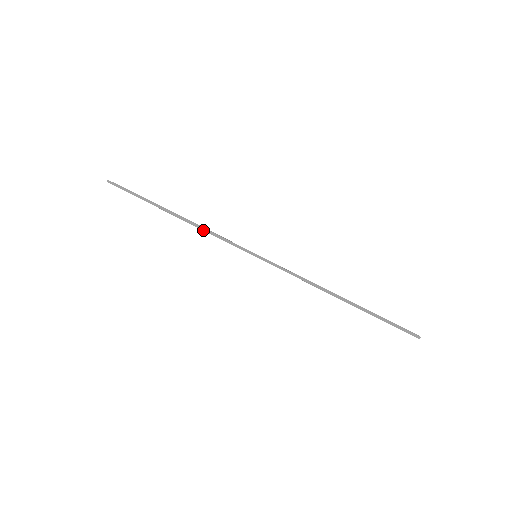
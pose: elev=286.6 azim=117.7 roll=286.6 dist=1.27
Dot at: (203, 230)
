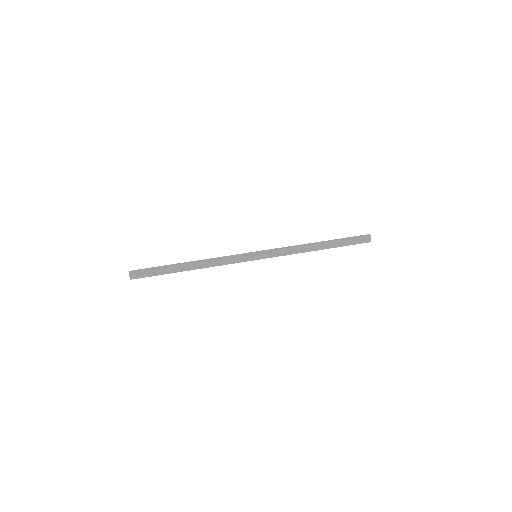
Dot at: (214, 259)
